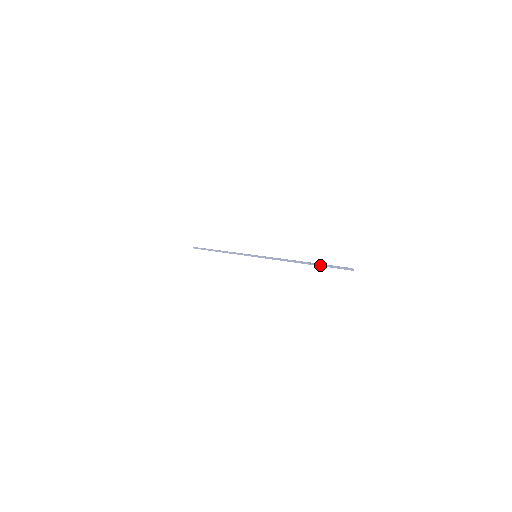
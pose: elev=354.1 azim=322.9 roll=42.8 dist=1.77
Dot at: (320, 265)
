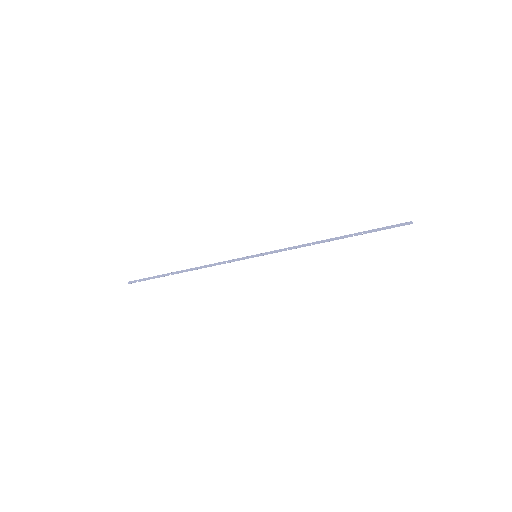
Dot at: (364, 233)
